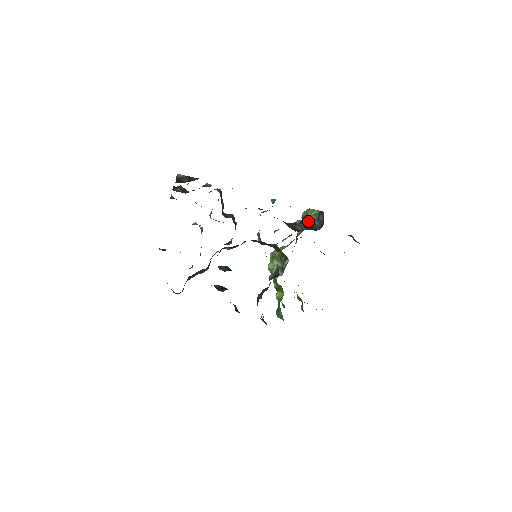
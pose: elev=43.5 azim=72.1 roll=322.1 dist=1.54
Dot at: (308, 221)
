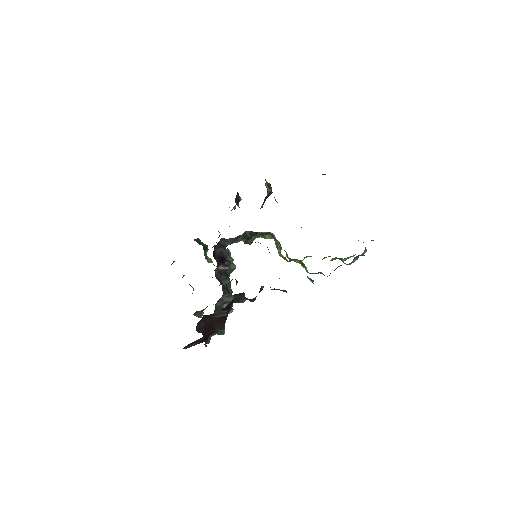
Dot at: (267, 196)
